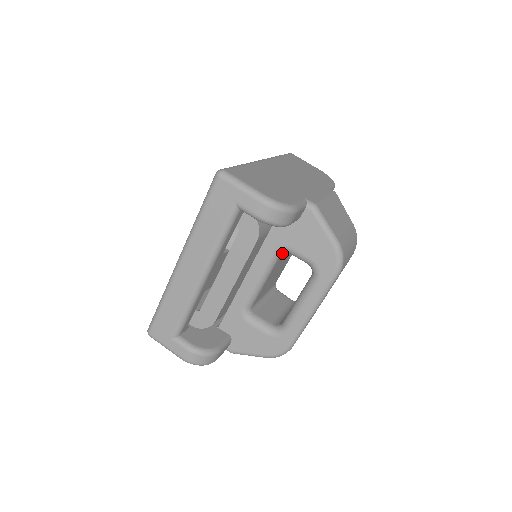
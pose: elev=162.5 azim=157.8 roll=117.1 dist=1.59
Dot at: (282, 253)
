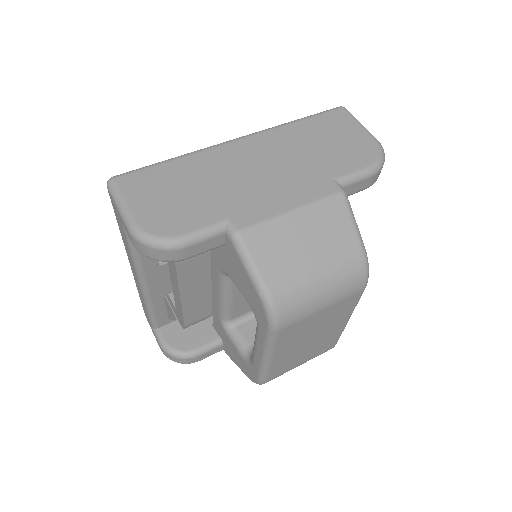
Dot at: occluded
